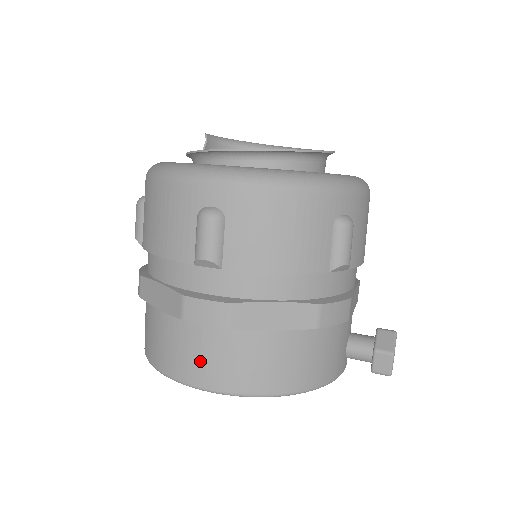
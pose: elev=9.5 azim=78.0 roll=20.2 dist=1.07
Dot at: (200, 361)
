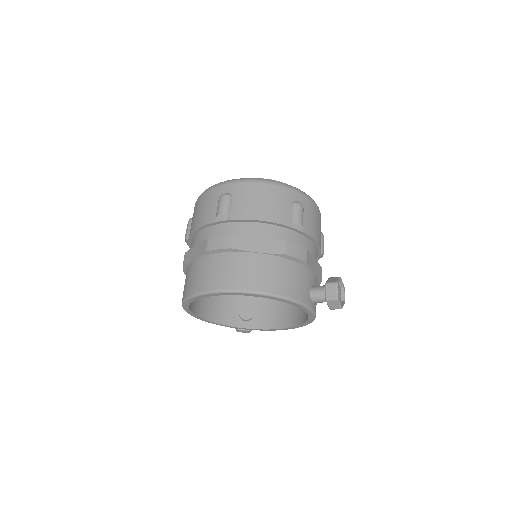
Dot at: (214, 274)
